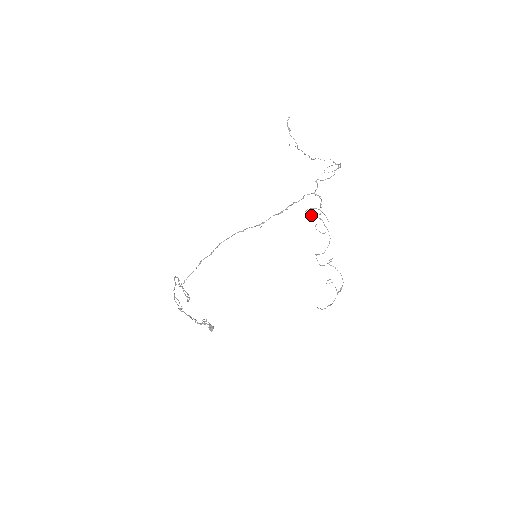
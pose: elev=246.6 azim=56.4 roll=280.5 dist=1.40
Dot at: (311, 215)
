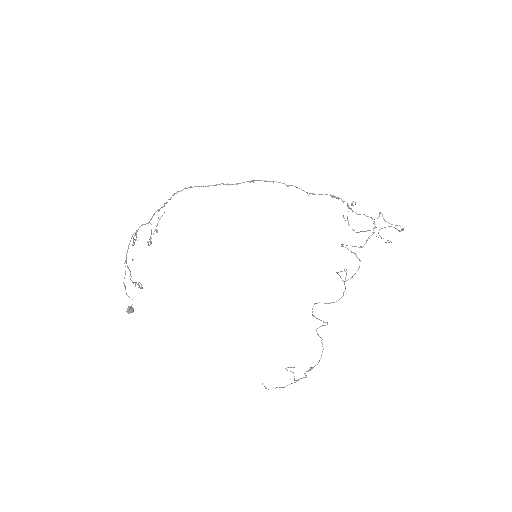
Dot at: occluded
